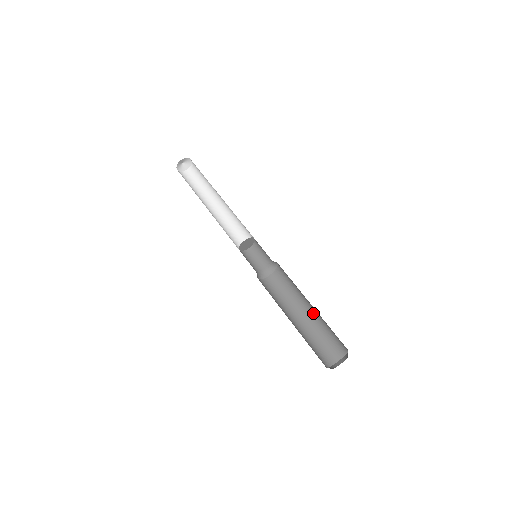
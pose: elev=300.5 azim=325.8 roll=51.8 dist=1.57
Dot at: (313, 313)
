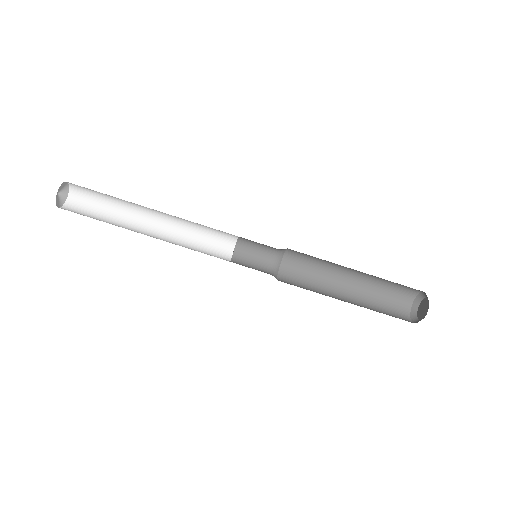
Dot at: occluded
